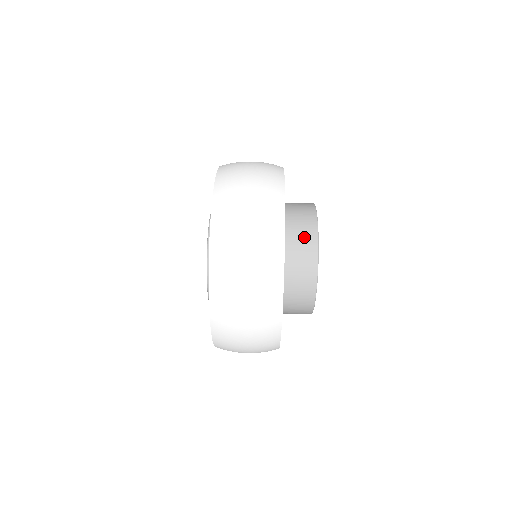
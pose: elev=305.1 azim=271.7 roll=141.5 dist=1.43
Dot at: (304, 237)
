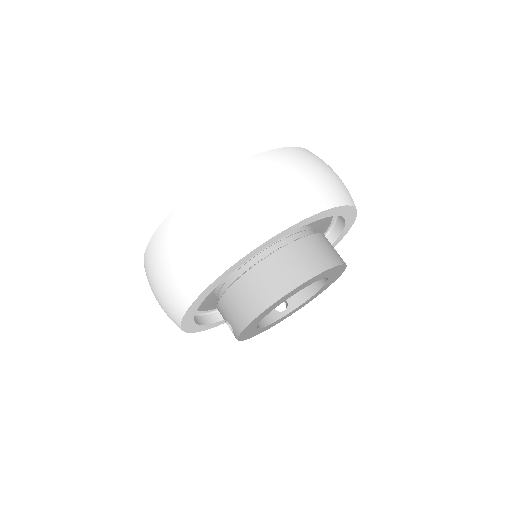
Dot at: (317, 256)
